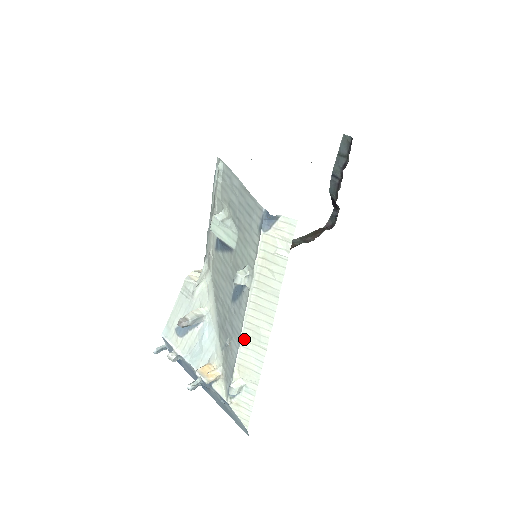
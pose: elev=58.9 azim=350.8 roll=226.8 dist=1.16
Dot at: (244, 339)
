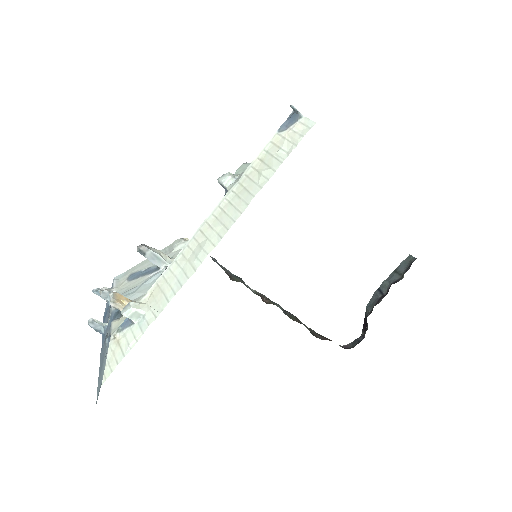
Dot at: (184, 252)
